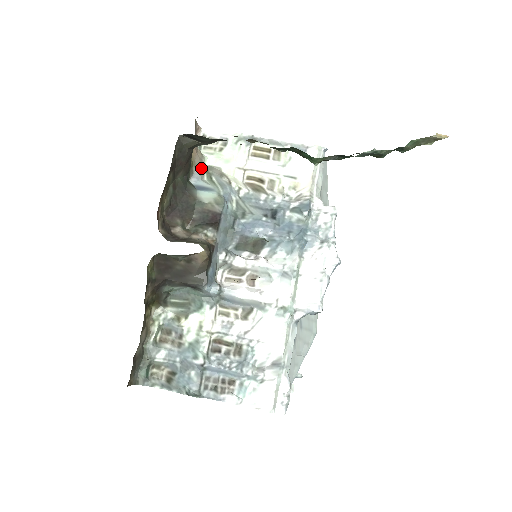
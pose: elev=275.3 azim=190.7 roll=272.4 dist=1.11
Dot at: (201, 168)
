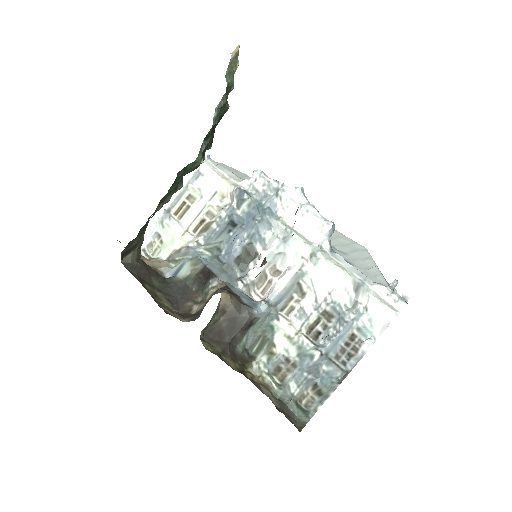
Dot at: (163, 264)
